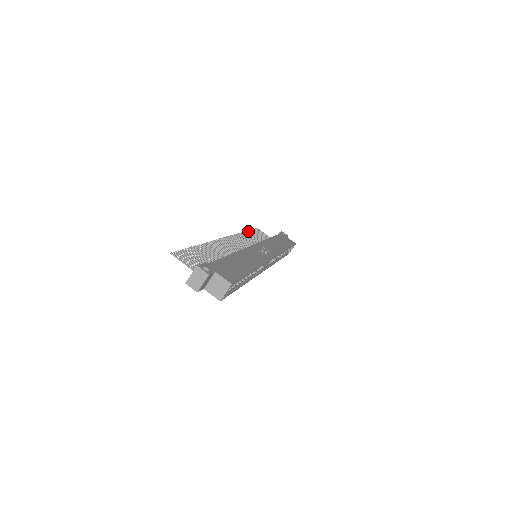
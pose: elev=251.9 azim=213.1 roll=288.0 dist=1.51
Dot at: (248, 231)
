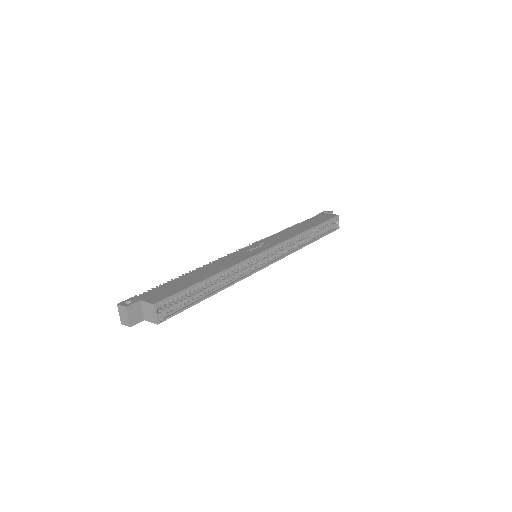
Dot at: occluded
